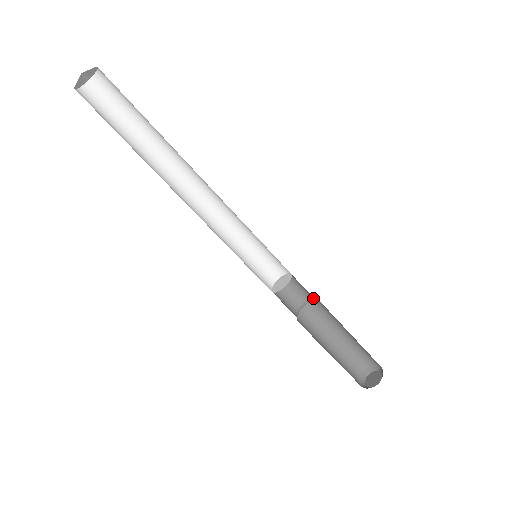
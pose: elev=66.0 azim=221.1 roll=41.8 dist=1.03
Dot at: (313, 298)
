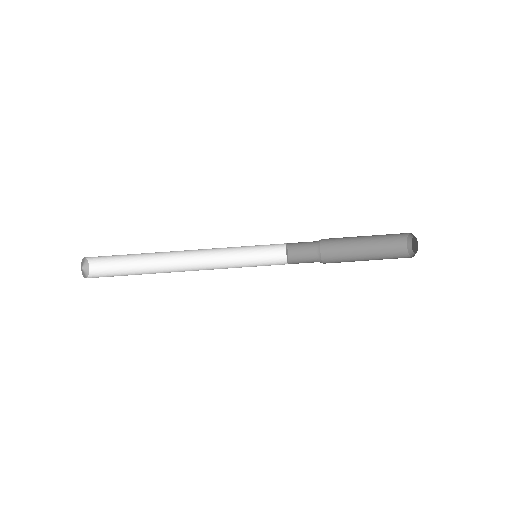
Dot at: (316, 242)
